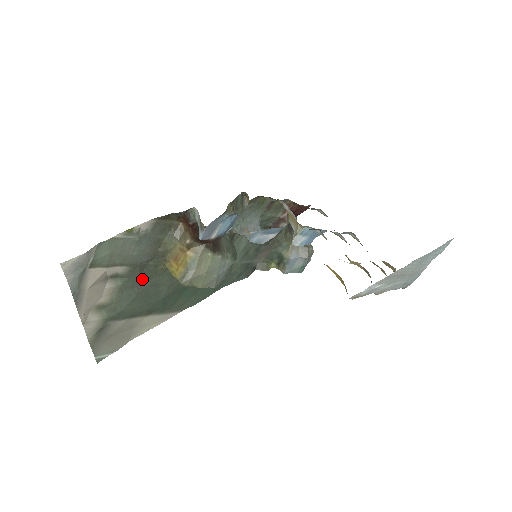
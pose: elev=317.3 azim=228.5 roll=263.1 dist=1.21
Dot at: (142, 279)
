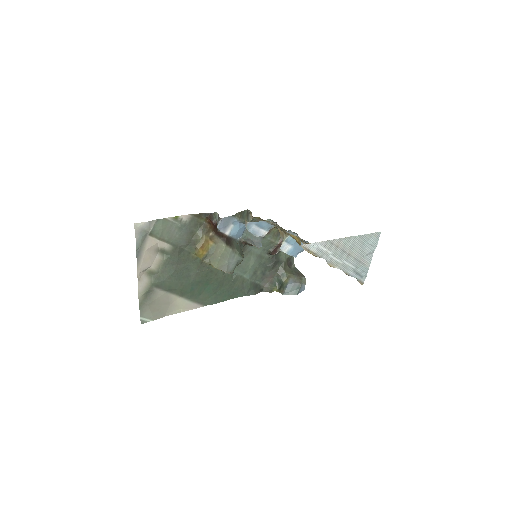
Dot at: (179, 260)
